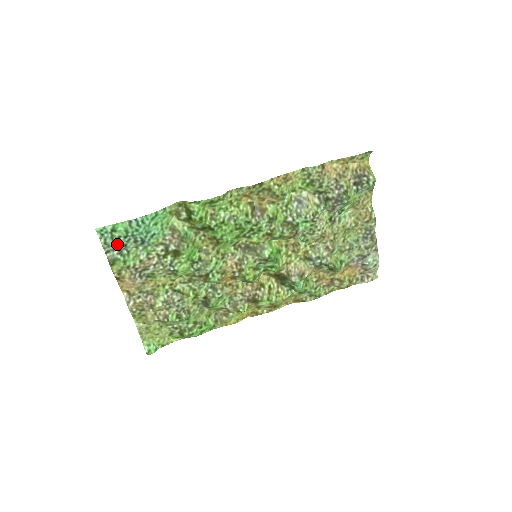
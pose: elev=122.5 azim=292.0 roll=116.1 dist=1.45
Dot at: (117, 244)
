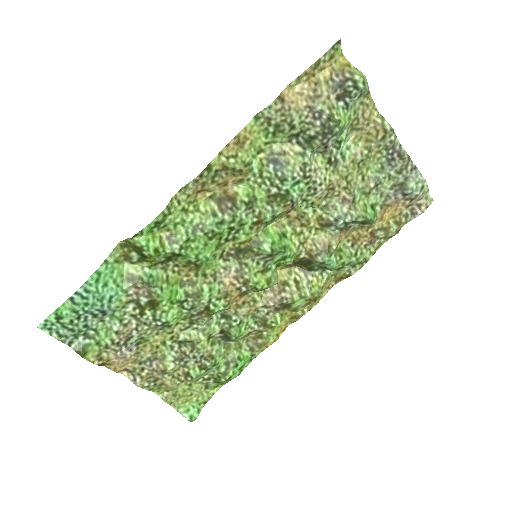
Dot at: (75, 330)
